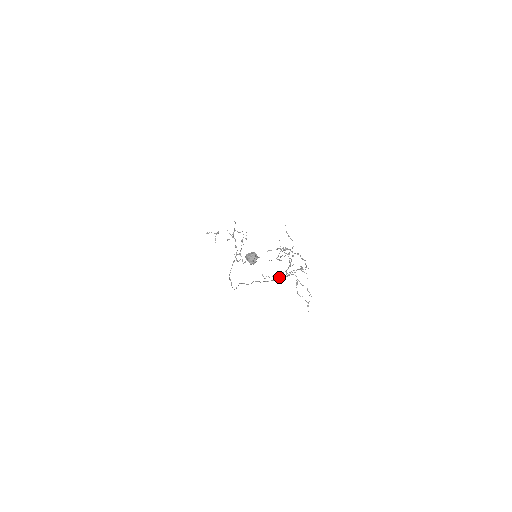
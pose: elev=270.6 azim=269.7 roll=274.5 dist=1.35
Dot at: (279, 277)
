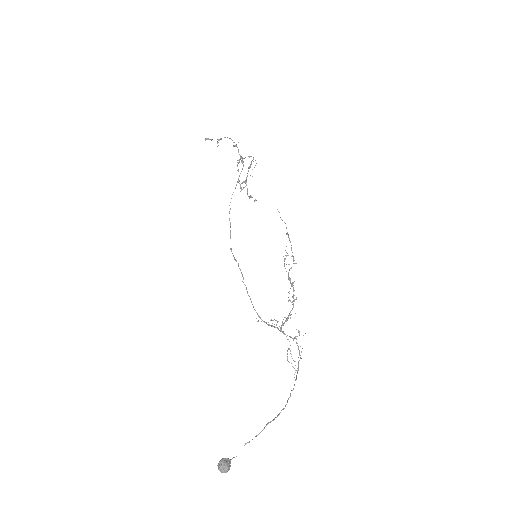
Dot at: (273, 326)
